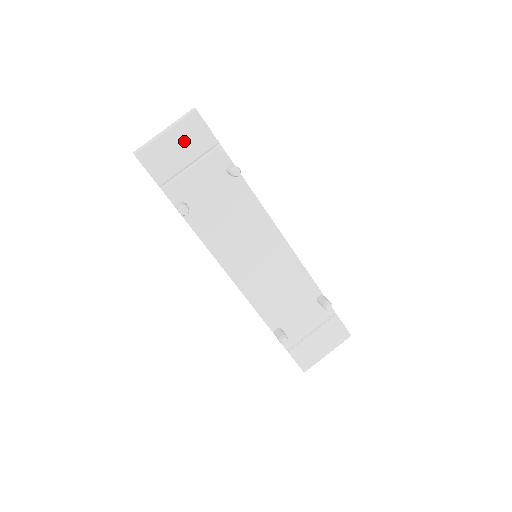
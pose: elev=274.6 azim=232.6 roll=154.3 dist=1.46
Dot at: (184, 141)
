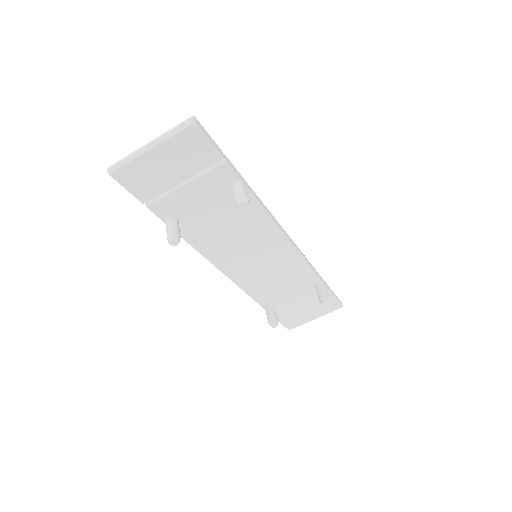
Dot at: (176, 158)
